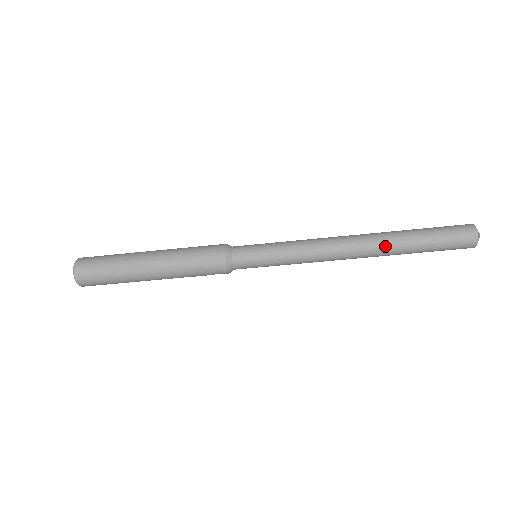
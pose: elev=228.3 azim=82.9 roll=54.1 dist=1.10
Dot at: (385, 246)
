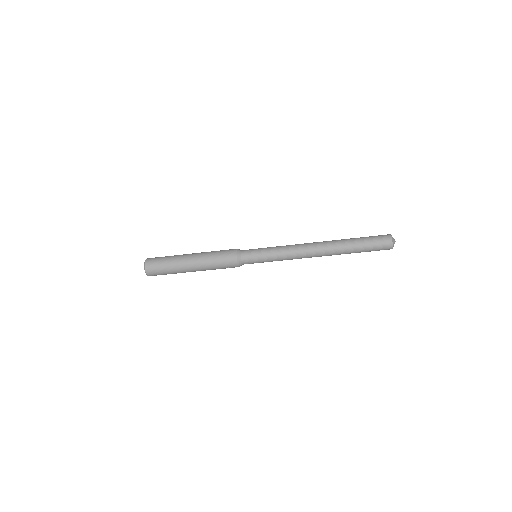
Dot at: (334, 244)
